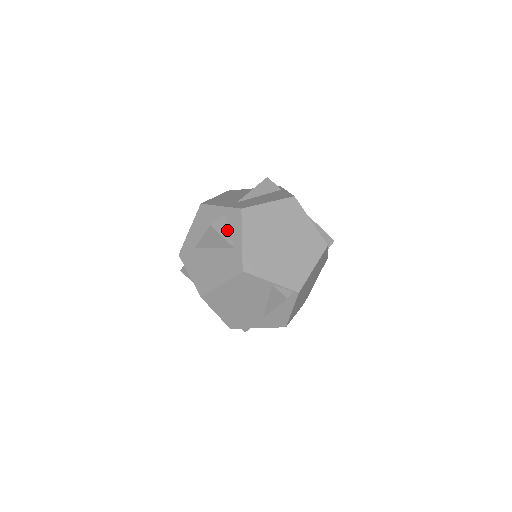
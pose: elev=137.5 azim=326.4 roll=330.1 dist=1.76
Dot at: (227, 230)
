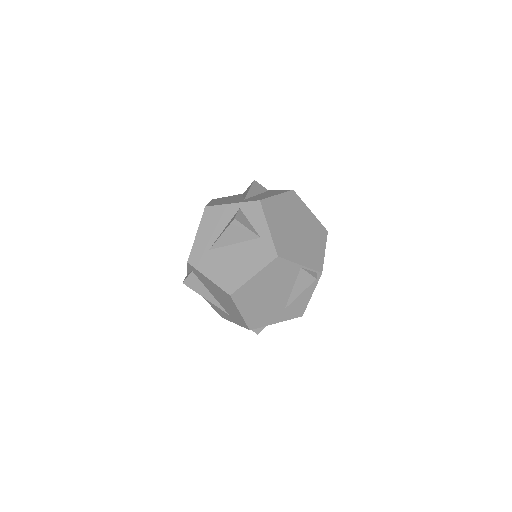
Dot at: (248, 223)
